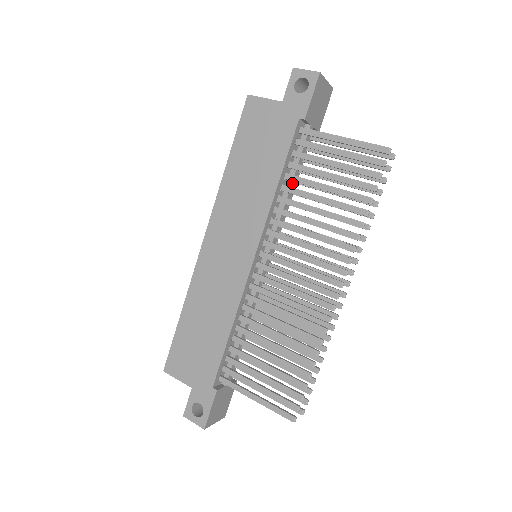
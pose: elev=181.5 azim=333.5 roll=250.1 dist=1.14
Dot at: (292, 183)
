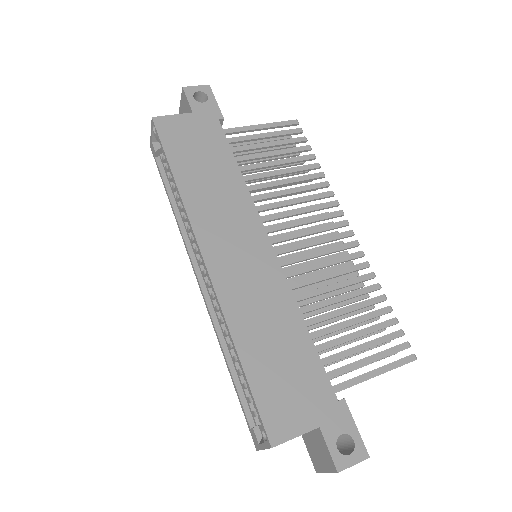
Dot at: occluded
